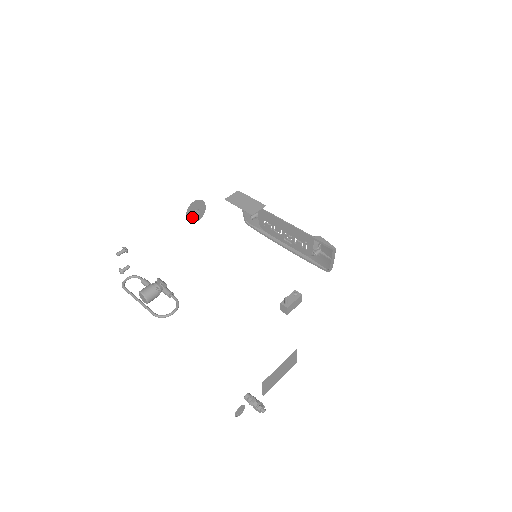
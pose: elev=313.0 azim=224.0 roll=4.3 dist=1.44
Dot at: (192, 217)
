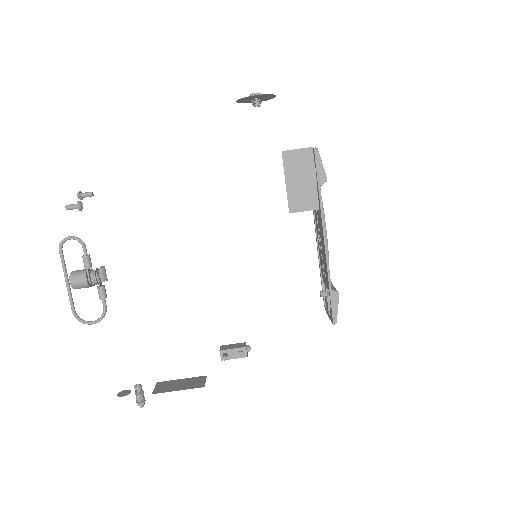
Dot at: (247, 100)
